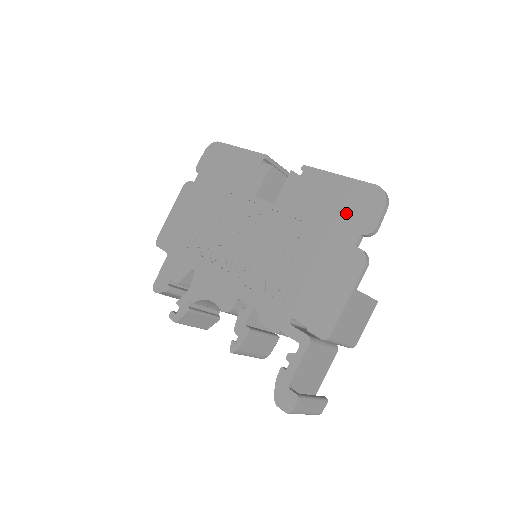
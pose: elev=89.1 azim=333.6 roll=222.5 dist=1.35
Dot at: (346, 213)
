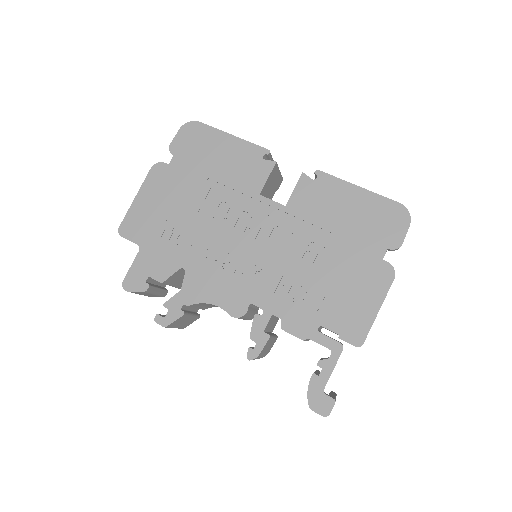
Dot at: (371, 226)
